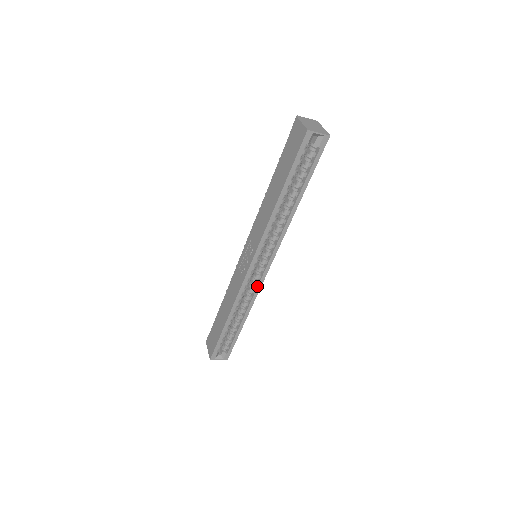
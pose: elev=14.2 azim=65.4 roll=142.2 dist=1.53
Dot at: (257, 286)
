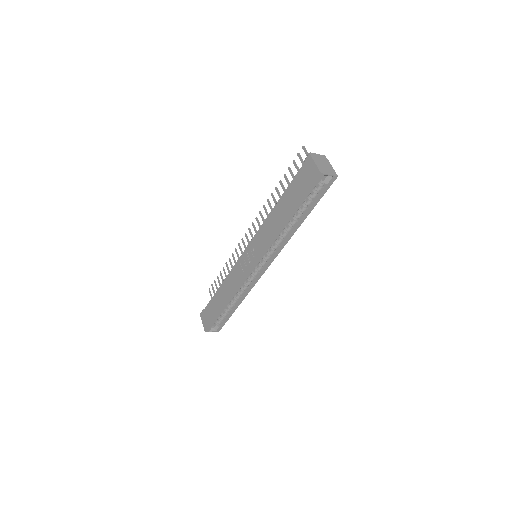
Dot at: (255, 280)
